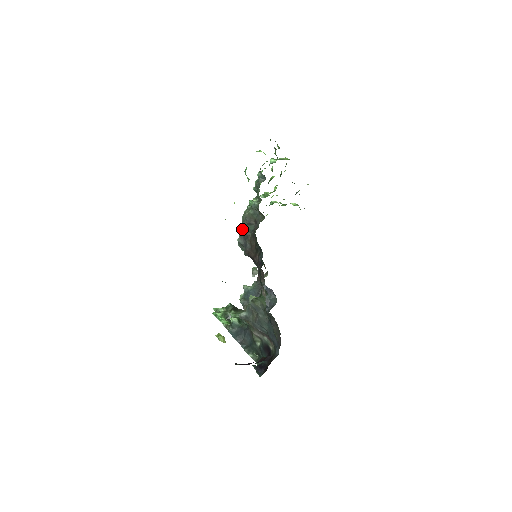
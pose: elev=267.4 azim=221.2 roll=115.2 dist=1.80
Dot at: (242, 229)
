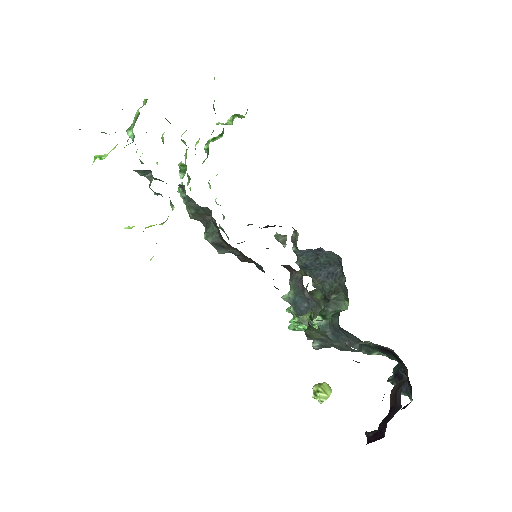
Dot at: (207, 240)
